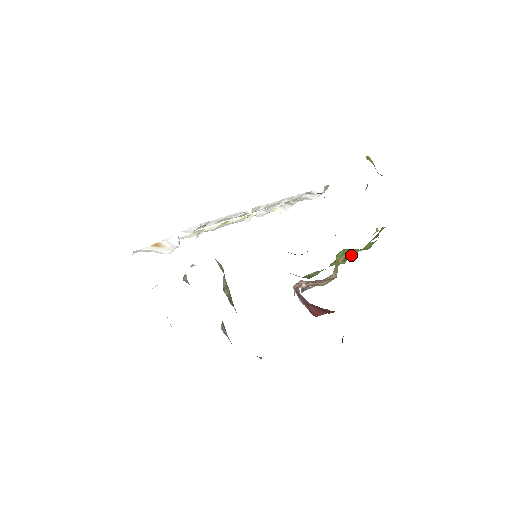
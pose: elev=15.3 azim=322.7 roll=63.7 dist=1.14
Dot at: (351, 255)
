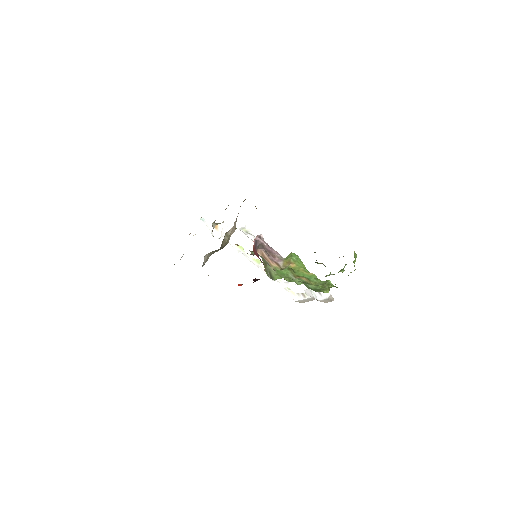
Dot at: (300, 273)
